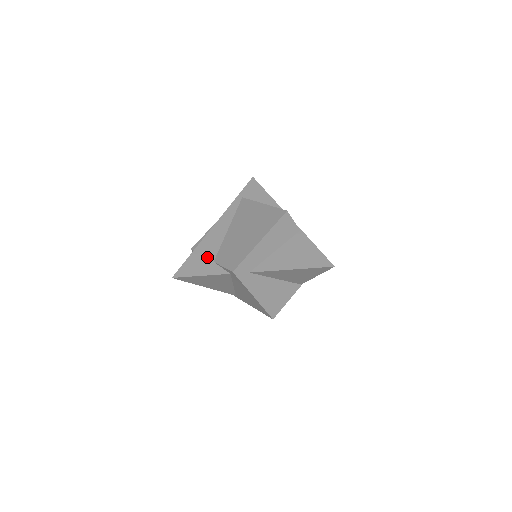
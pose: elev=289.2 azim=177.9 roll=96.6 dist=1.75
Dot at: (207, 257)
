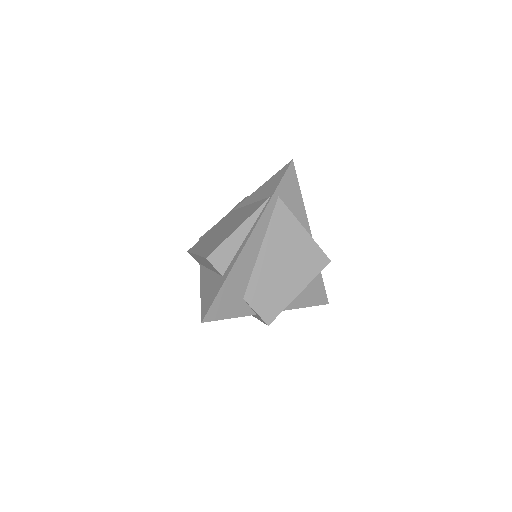
Dot at: (238, 292)
